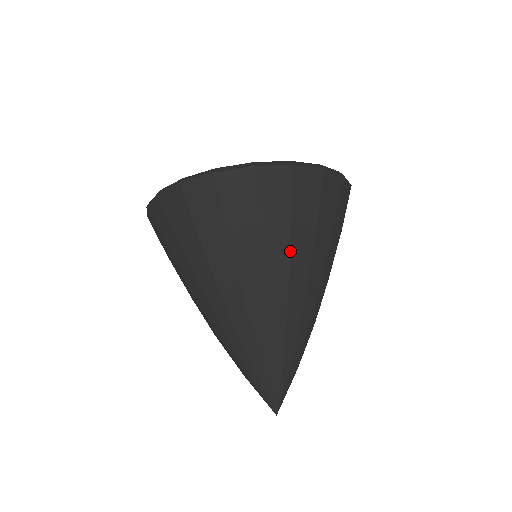
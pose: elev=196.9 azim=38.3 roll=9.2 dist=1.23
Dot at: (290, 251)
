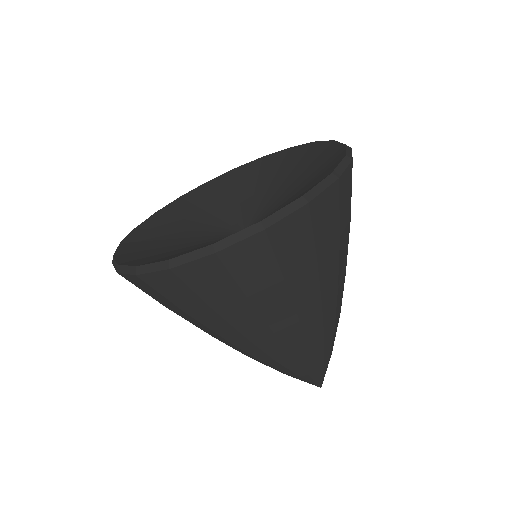
Dot at: (319, 284)
